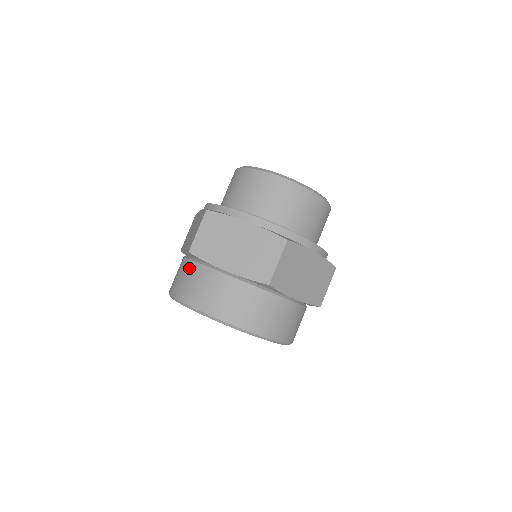
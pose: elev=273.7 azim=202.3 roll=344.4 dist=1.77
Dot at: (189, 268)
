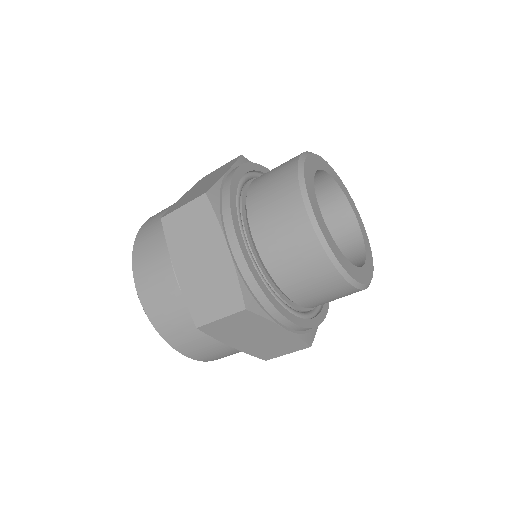
Dot at: (162, 227)
